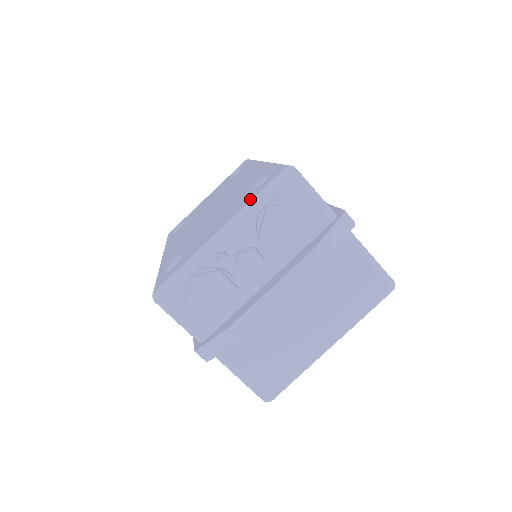
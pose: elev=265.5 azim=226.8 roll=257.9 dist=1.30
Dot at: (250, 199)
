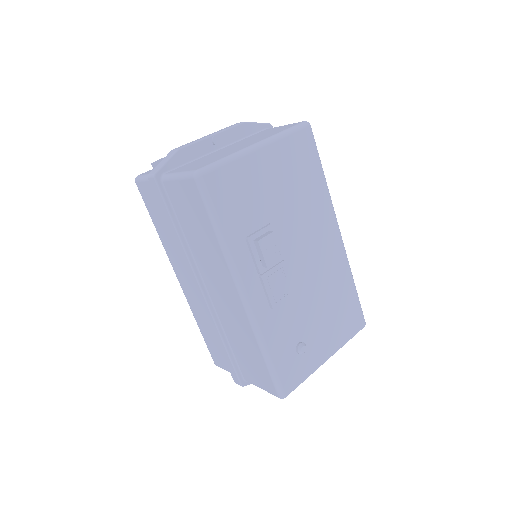
Dot at: occluded
